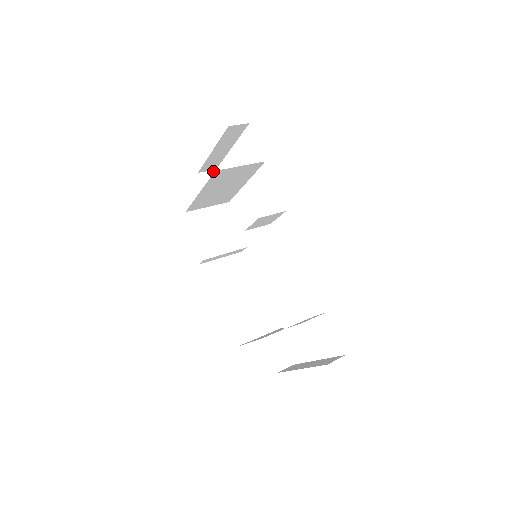
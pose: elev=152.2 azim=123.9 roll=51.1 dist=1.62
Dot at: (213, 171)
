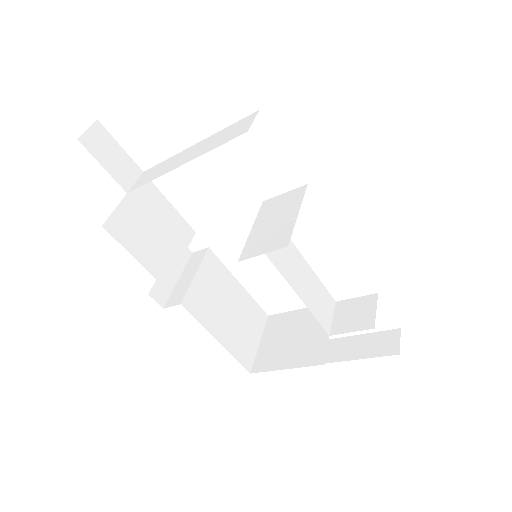
Dot at: (95, 124)
